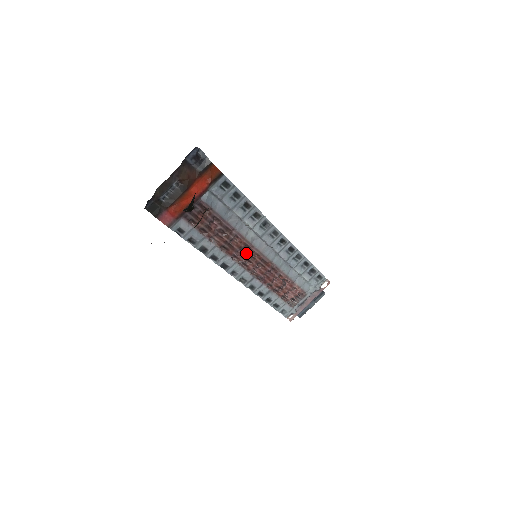
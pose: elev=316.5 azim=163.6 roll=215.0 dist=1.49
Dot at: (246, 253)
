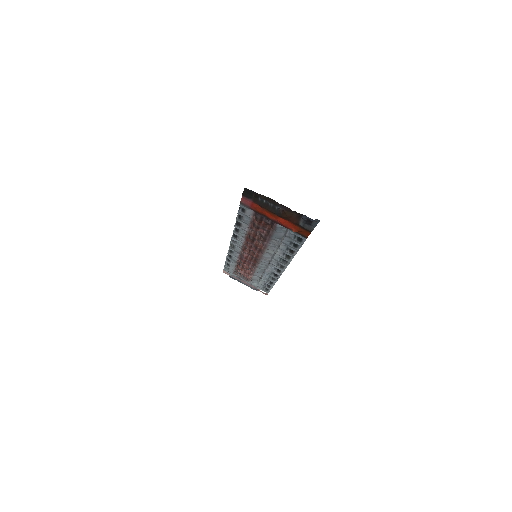
Dot at: (255, 249)
